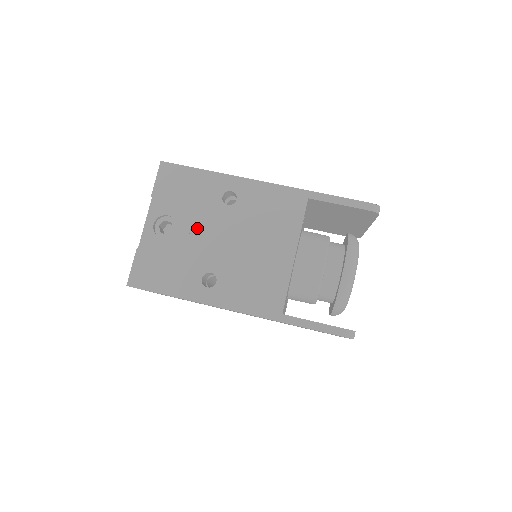
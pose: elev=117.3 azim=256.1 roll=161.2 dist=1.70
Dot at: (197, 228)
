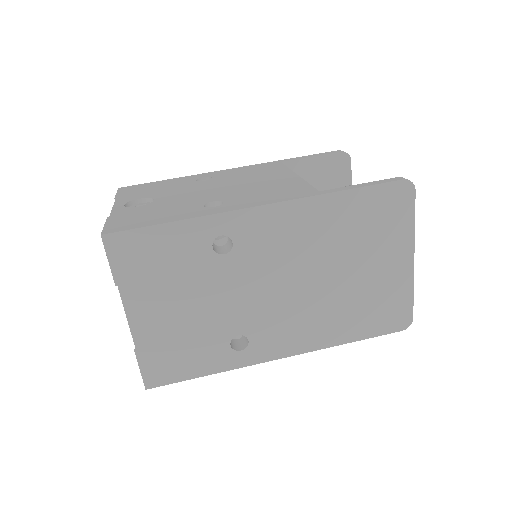
Dot at: (178, 194)
